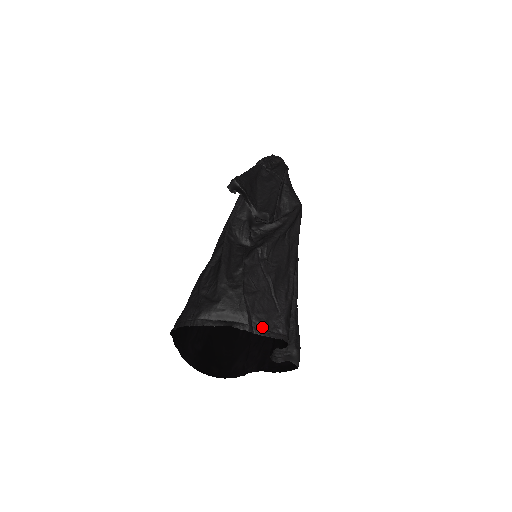
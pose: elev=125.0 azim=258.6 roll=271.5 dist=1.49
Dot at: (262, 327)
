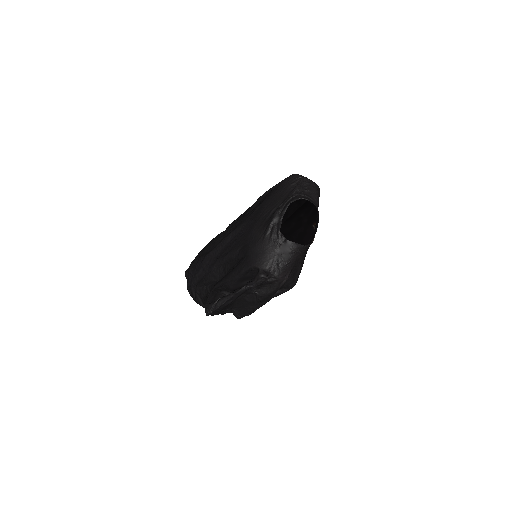
Dot at: occluded
